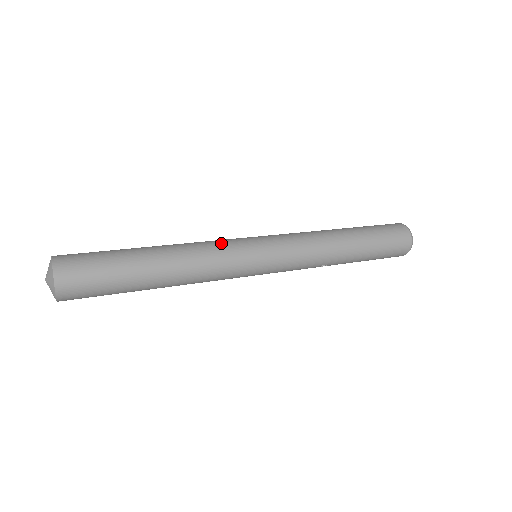
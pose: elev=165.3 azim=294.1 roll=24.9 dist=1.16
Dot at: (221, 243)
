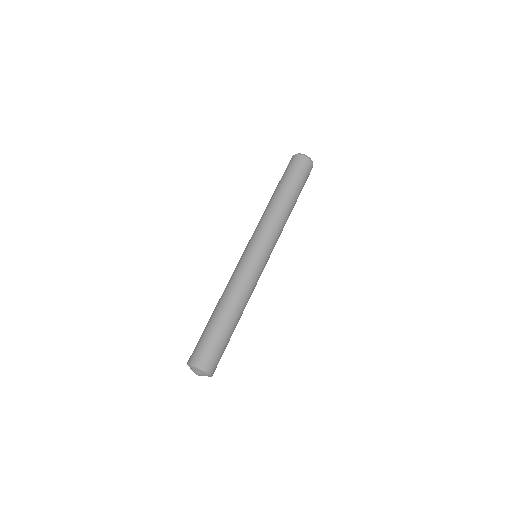
Dot at: (253, 279)
